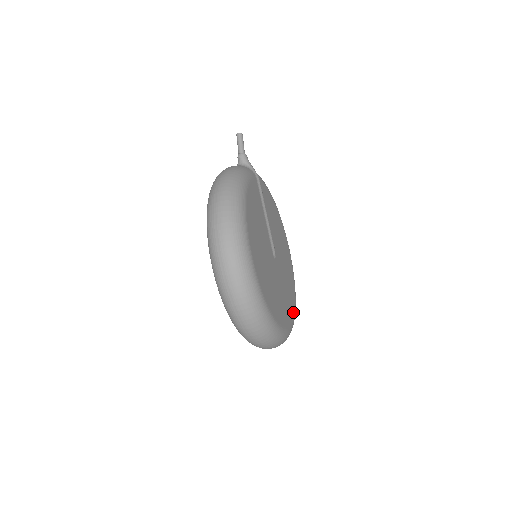
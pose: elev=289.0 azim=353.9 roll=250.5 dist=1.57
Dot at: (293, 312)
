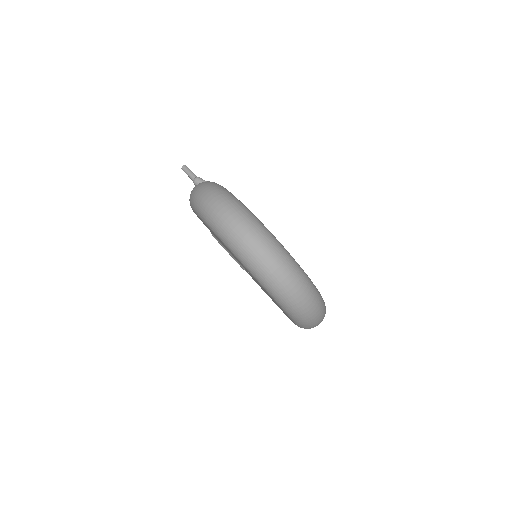
Dot at: occluded
